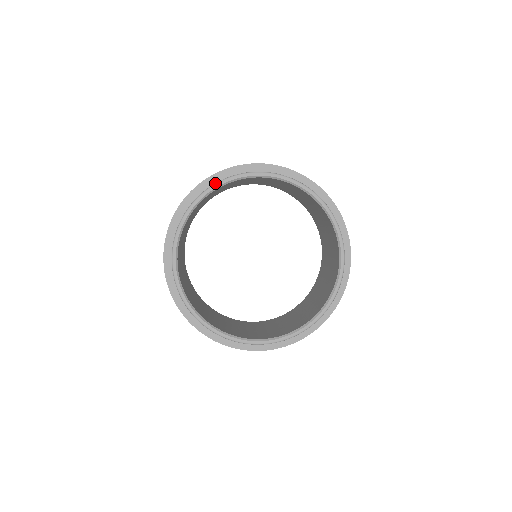
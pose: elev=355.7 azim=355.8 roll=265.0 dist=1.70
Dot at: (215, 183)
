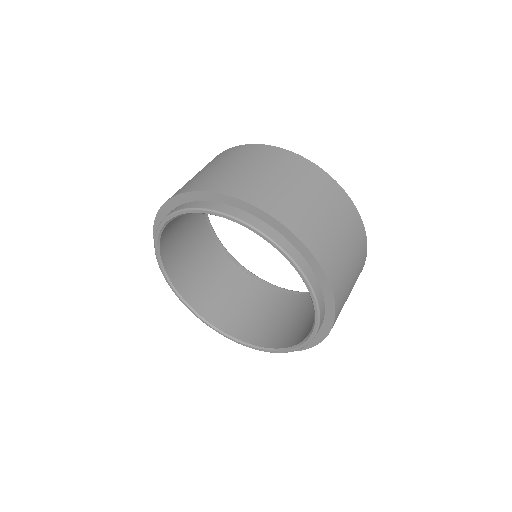
Dot at: (176, 211)
